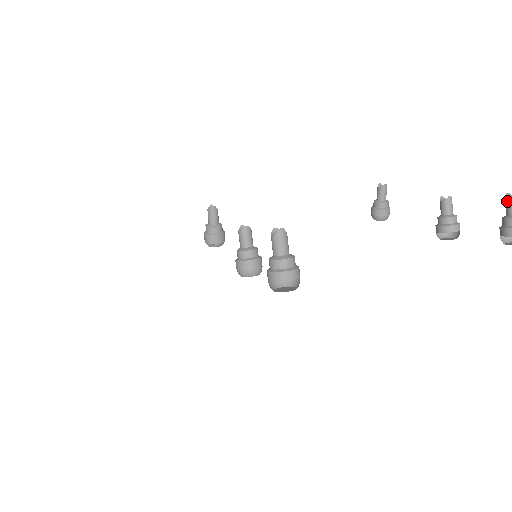
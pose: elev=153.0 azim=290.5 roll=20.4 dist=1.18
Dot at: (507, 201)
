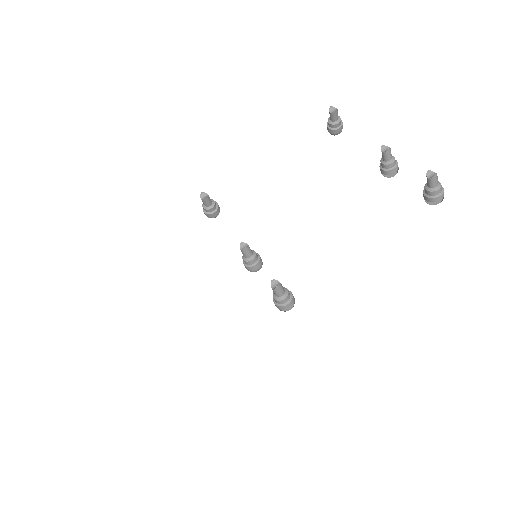
Dot at: (427, 179)
